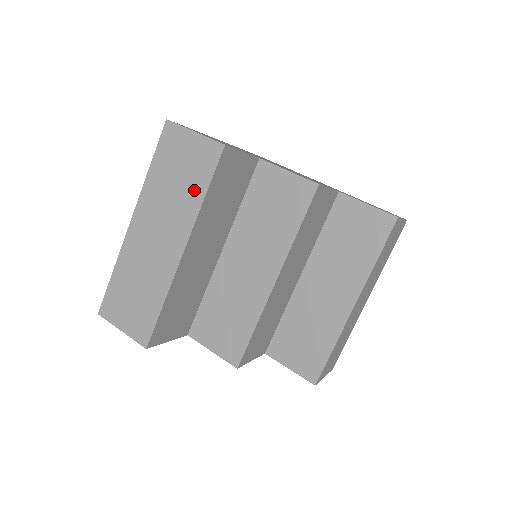
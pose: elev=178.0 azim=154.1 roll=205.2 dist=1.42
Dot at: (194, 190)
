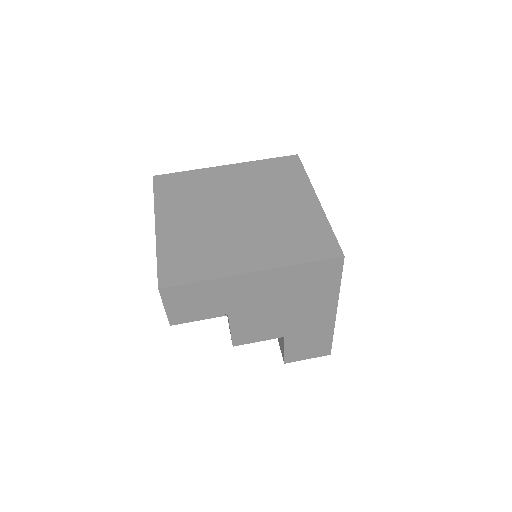
Dot at: occluded
